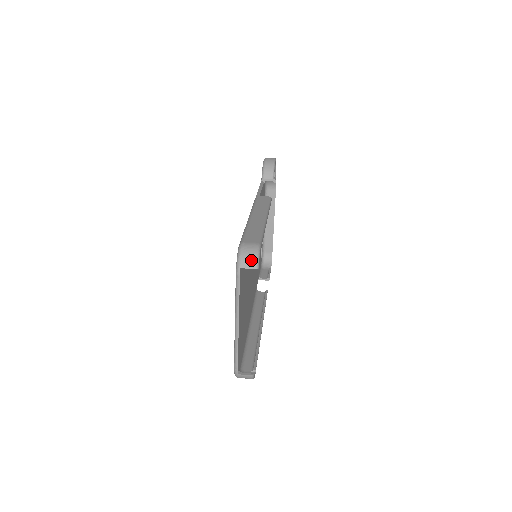
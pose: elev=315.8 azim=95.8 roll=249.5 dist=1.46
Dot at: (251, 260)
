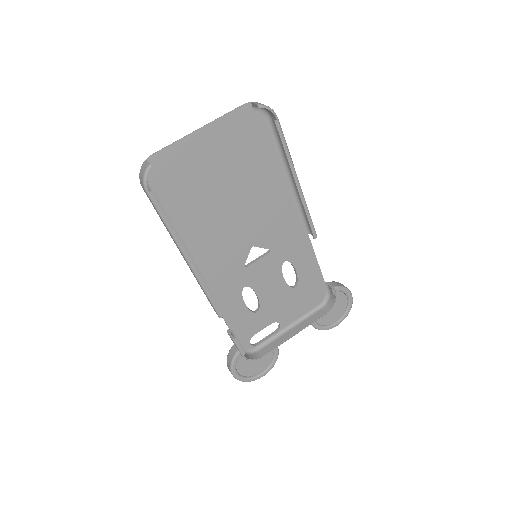
Dot at: (262, 104)
